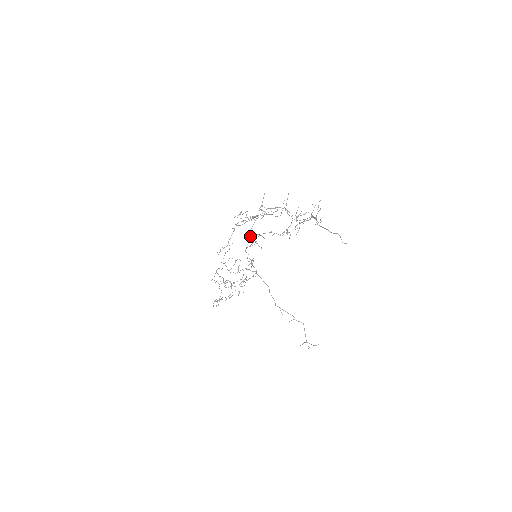
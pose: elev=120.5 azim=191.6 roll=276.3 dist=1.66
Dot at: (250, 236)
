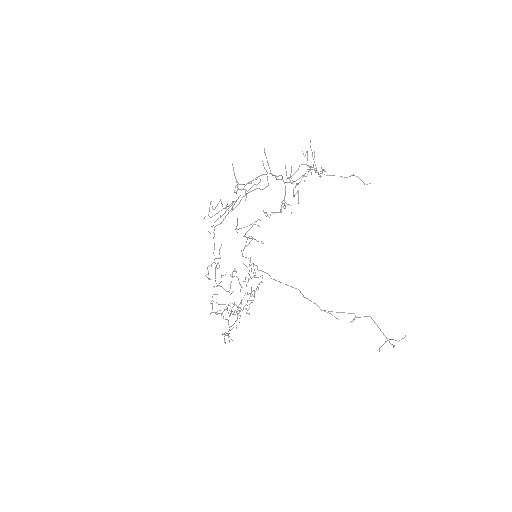
Dot at: occluded
